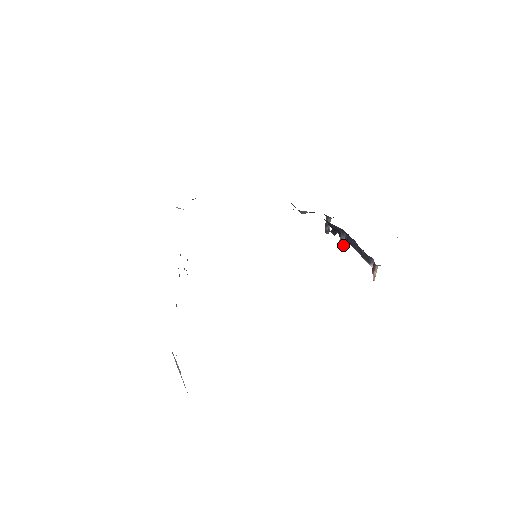
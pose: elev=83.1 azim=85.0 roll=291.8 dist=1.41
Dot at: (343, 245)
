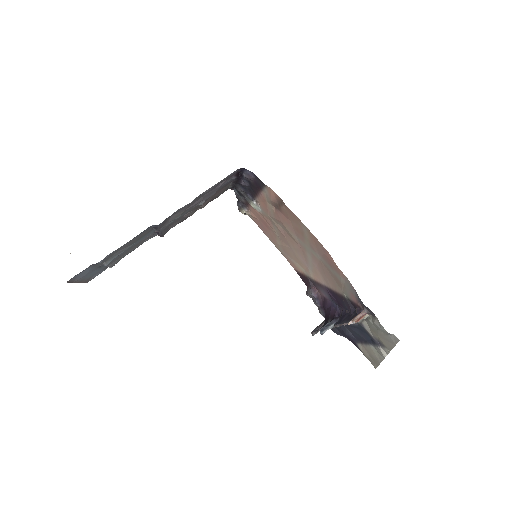
Dot at: occluded
